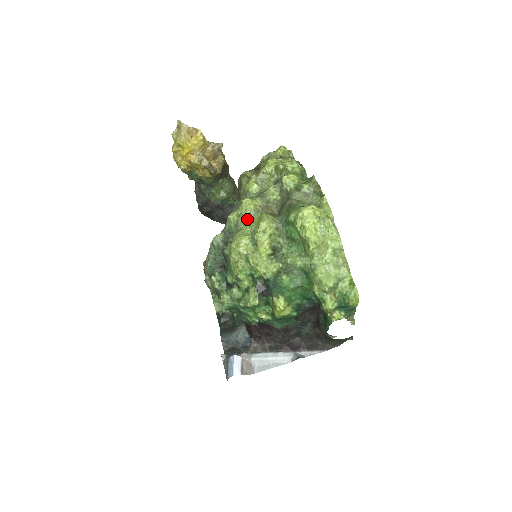
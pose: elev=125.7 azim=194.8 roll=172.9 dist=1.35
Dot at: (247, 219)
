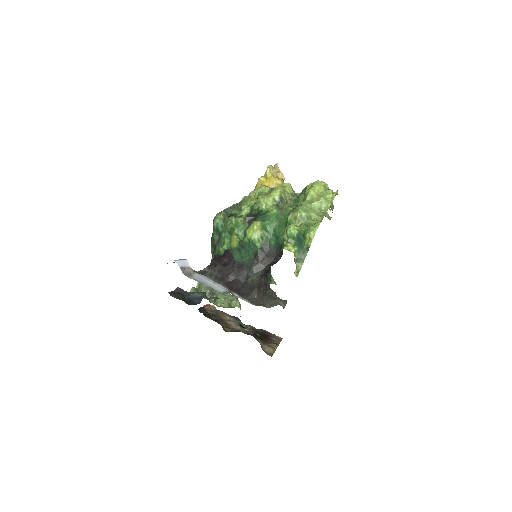
Dot at: occluded
